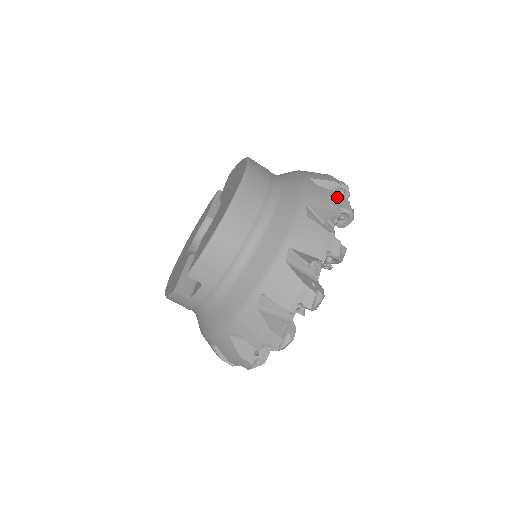
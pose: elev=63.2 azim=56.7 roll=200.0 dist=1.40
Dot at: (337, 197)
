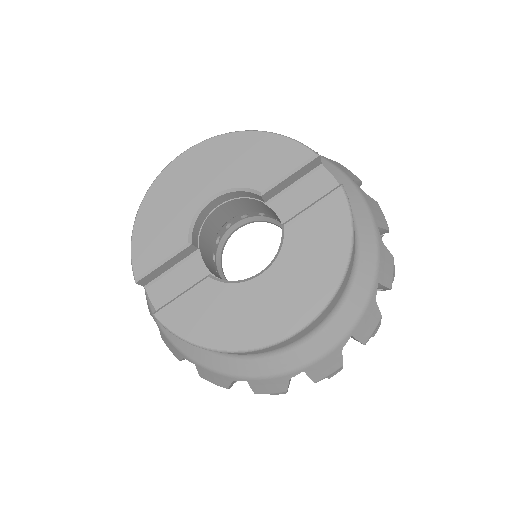
Dot at: (336, 371)
